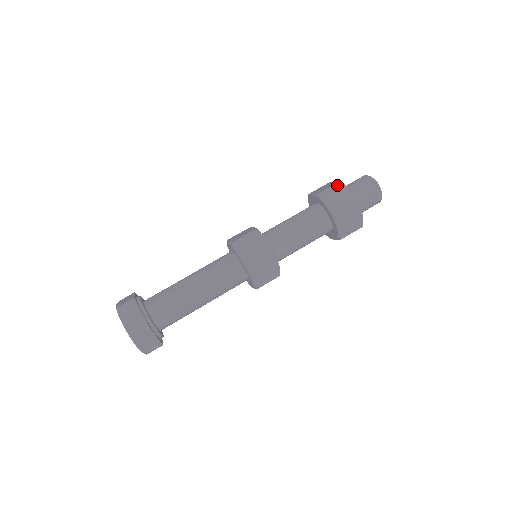
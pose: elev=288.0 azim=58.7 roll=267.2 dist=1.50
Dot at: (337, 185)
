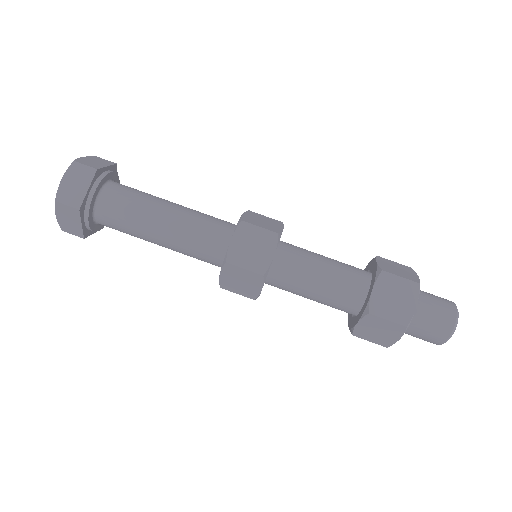
Dot at: (410, 283)
